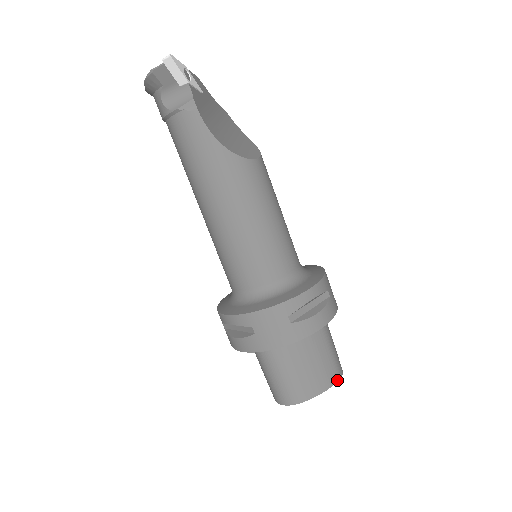
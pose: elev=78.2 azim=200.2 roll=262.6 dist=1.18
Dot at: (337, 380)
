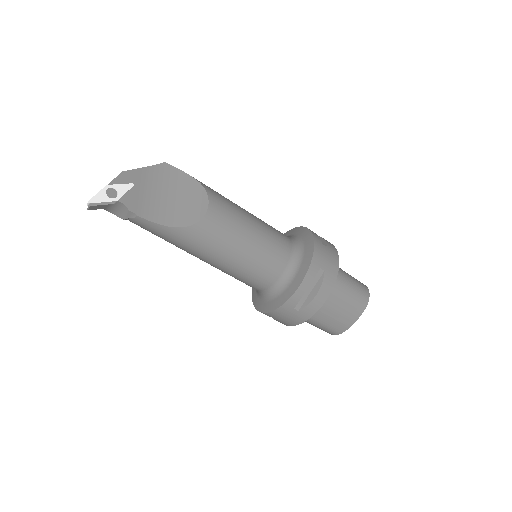
Dot at: (364, 308)
